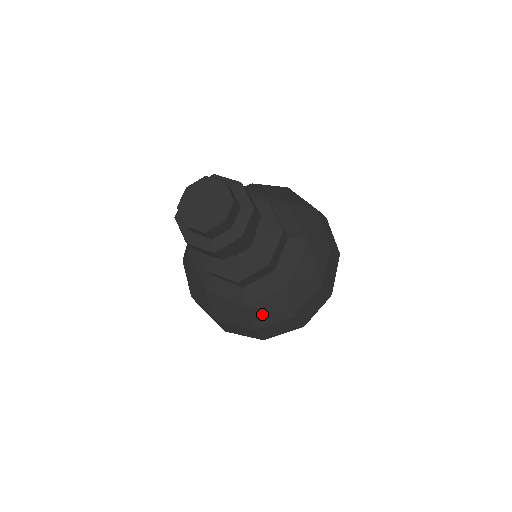
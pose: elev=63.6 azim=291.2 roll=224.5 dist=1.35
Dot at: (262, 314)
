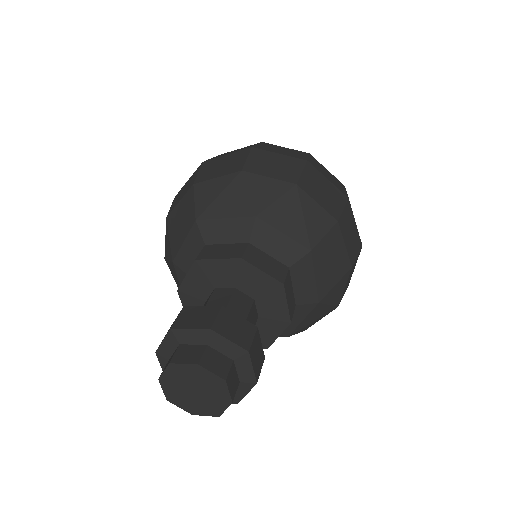
Dot at: (305, 327)
